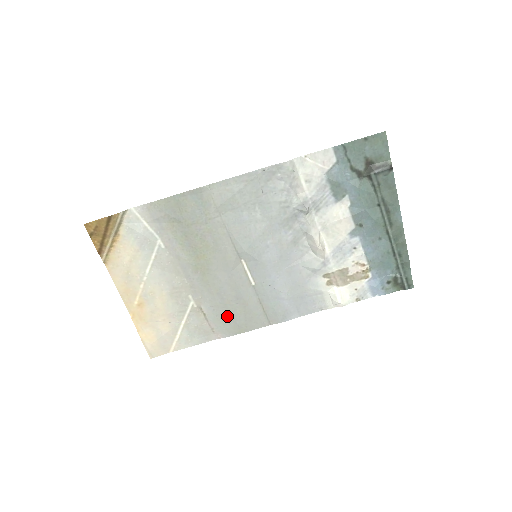
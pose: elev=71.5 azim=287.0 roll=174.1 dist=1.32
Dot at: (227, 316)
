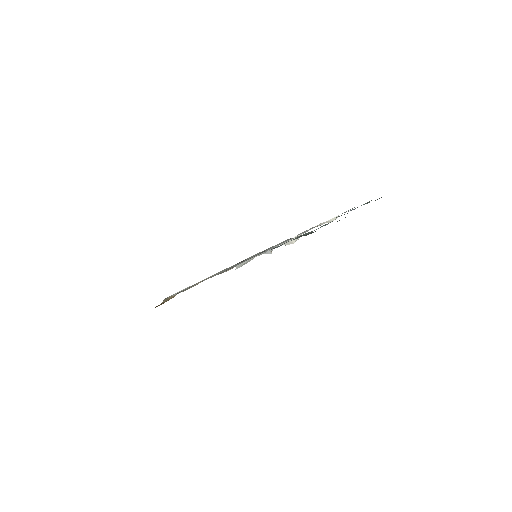
Dot at: occluded
